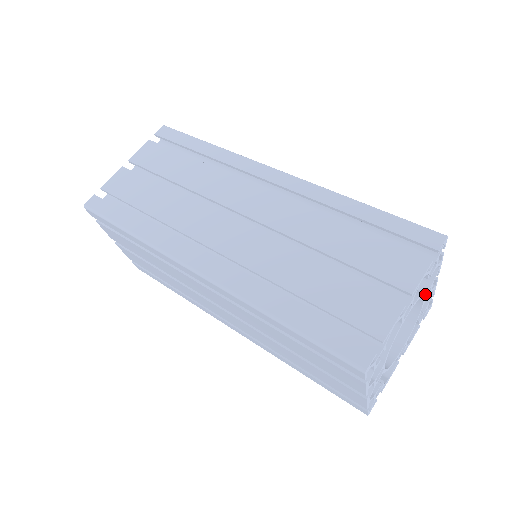
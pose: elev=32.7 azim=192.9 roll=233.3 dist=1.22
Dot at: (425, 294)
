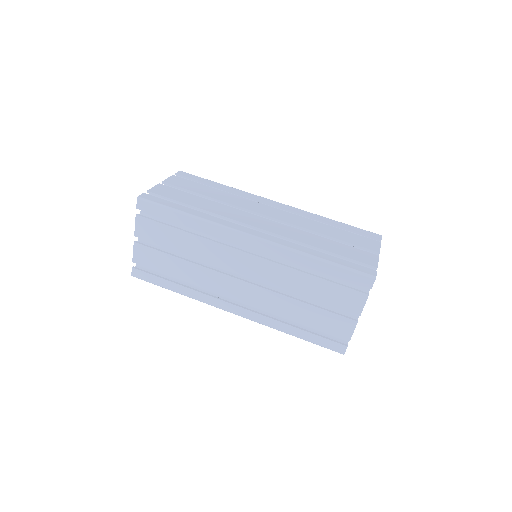
Dot at: occluded
